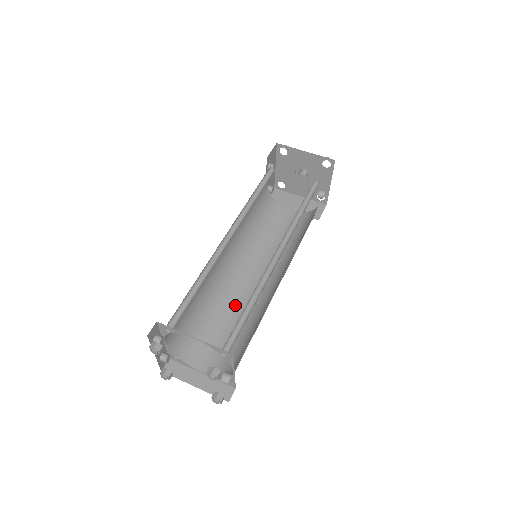
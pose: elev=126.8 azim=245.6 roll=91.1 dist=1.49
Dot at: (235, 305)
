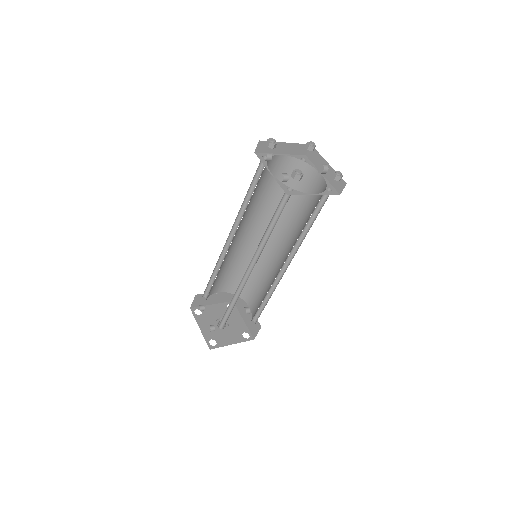
Dot at: occluded
